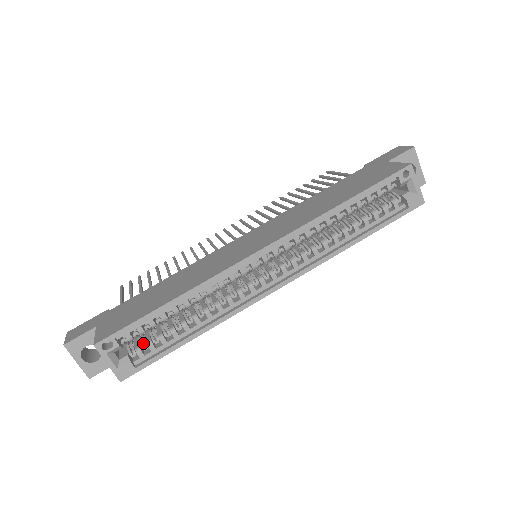
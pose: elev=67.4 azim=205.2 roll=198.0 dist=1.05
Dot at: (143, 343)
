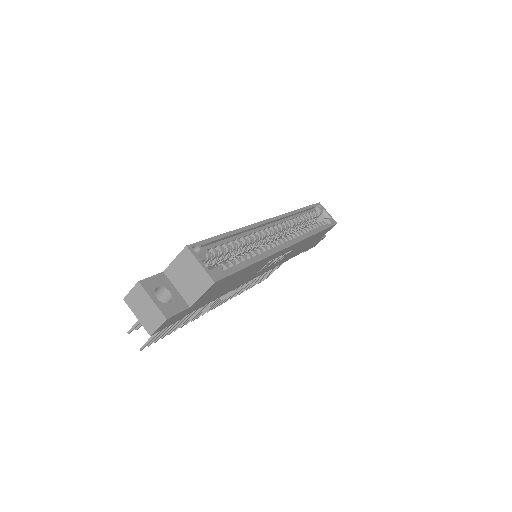
Dot at: occluded
